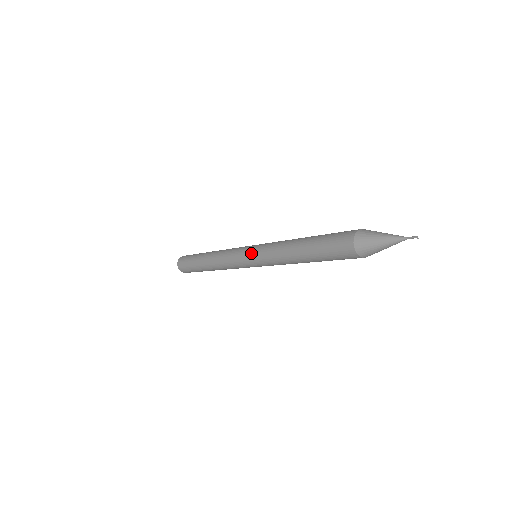
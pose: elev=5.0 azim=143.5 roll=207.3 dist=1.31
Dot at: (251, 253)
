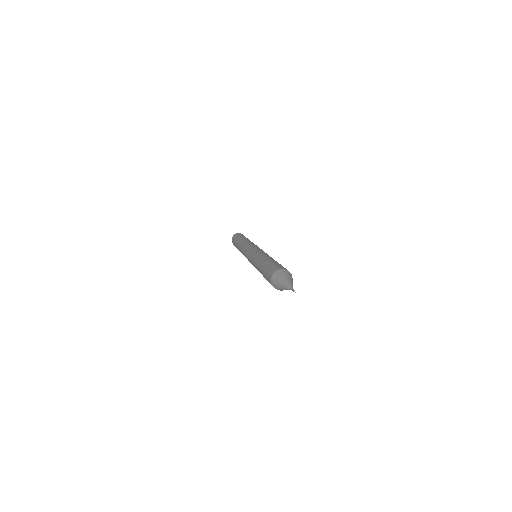
Dot at: (249, 260)
